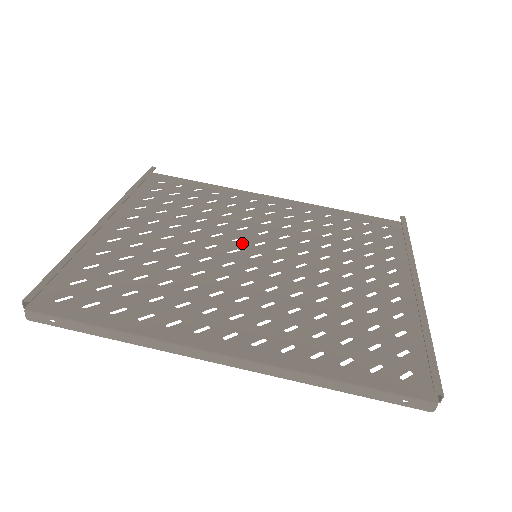
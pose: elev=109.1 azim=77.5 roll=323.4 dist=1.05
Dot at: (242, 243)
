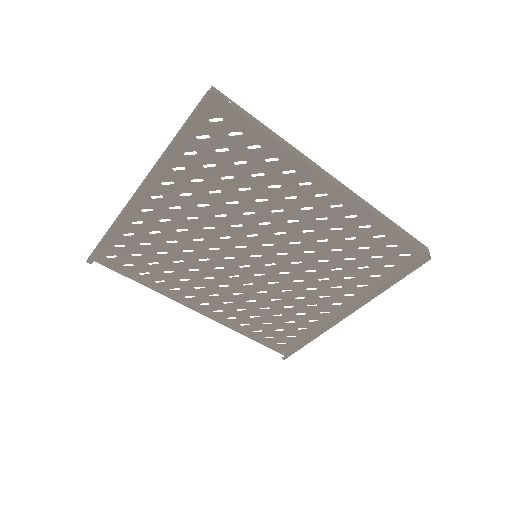
Dot at: (253, 241)
